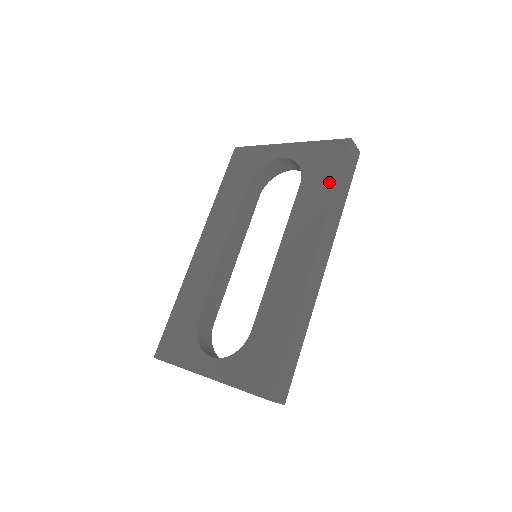
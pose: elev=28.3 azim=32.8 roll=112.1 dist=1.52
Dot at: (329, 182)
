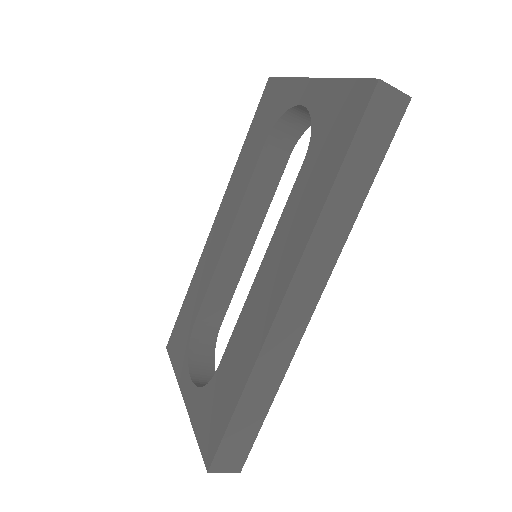
Dot at: (331, 165)
